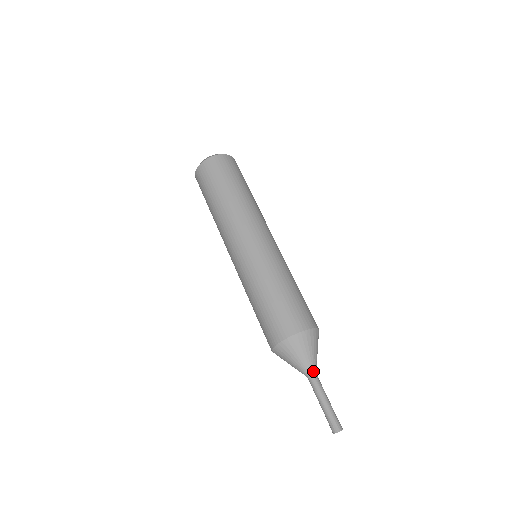
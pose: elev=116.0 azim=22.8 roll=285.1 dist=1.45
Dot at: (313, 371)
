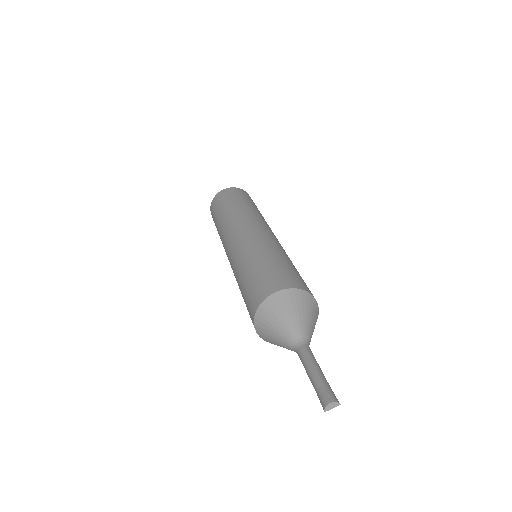
Dot at: (303, 339)
